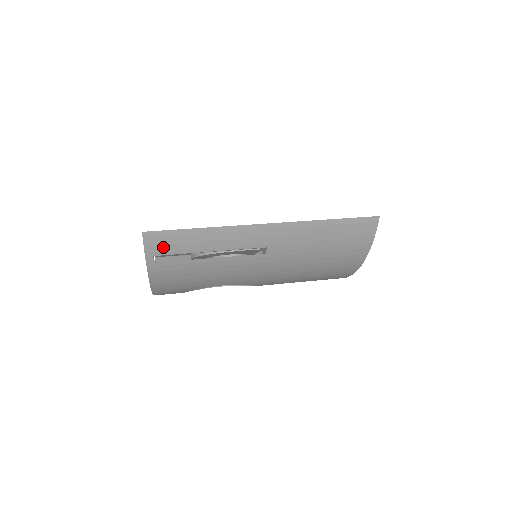
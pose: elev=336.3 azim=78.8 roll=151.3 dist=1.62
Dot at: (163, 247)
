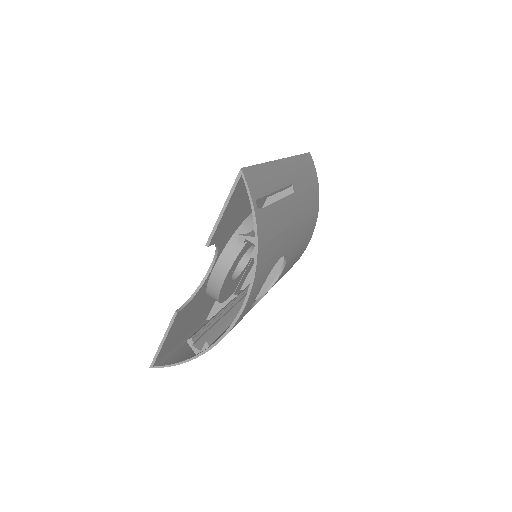
Dot at: (256, 187)
